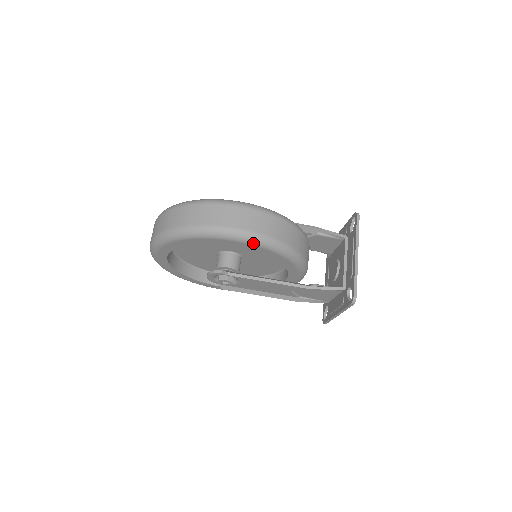
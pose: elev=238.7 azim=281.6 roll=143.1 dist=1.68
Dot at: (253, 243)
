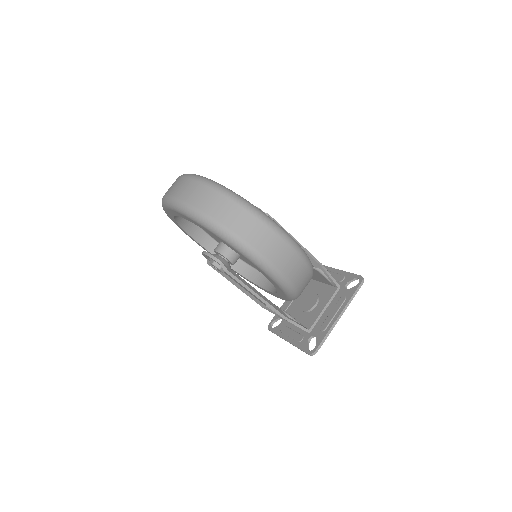
Dot at: (272, 277)
